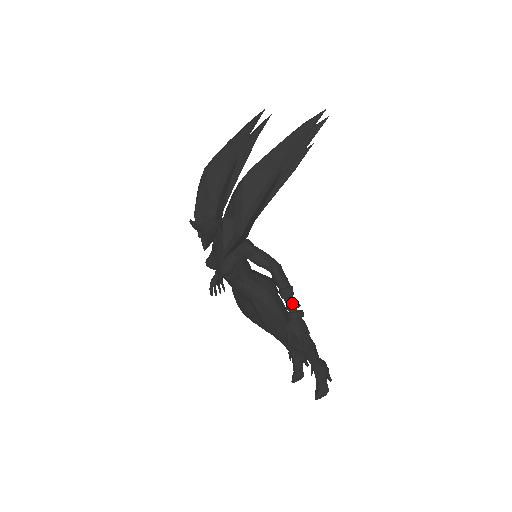
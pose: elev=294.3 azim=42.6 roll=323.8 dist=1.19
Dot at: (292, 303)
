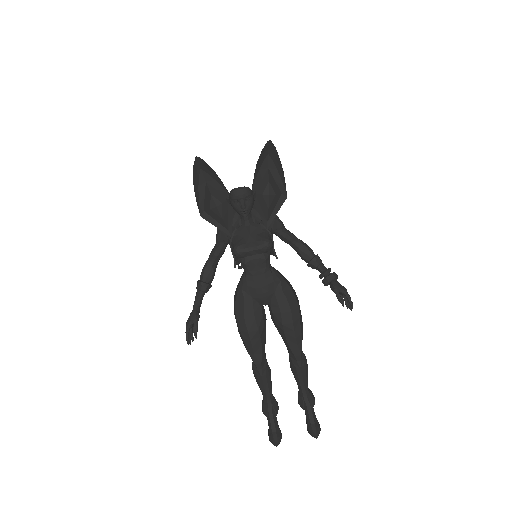
Dot at: occluded
